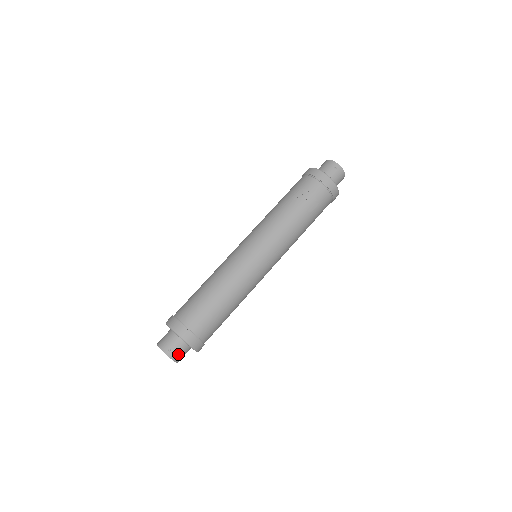
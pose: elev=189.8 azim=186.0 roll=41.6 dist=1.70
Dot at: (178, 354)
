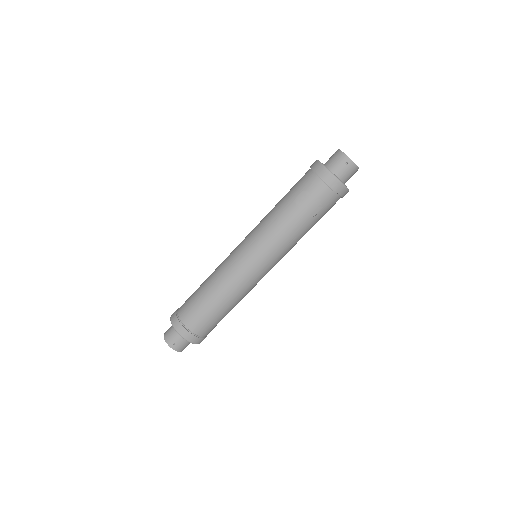
Dot at: (182, 346)
